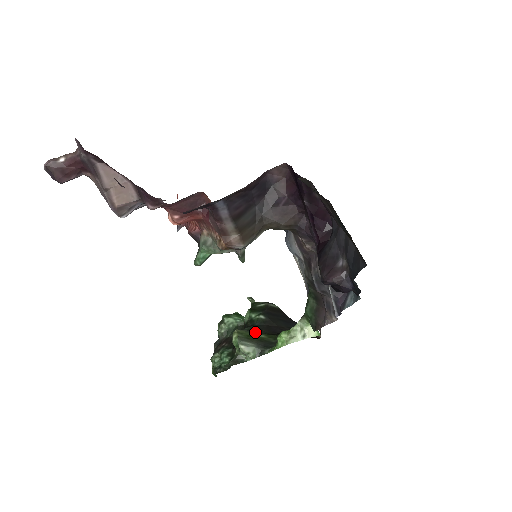
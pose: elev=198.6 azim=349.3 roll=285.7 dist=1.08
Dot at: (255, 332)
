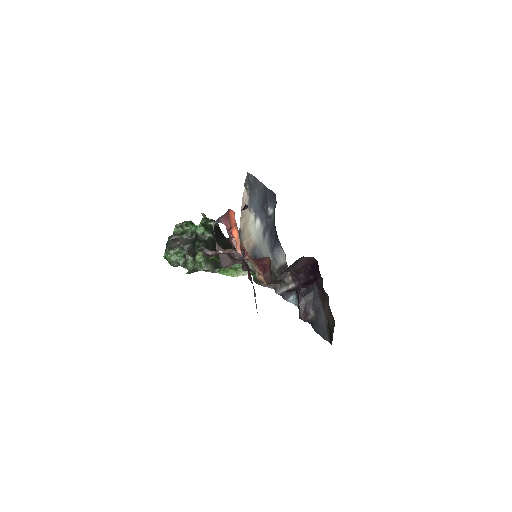
Dot at: occluded
